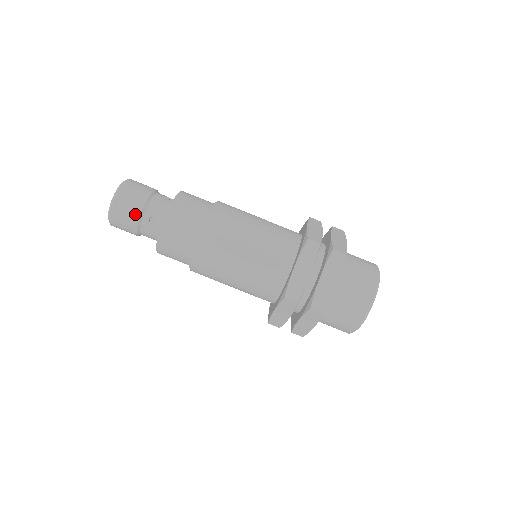
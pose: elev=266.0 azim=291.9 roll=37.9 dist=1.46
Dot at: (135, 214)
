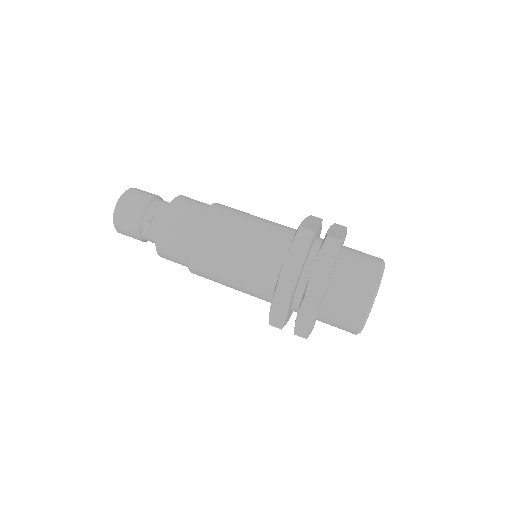
Dot at: (136, 216)
